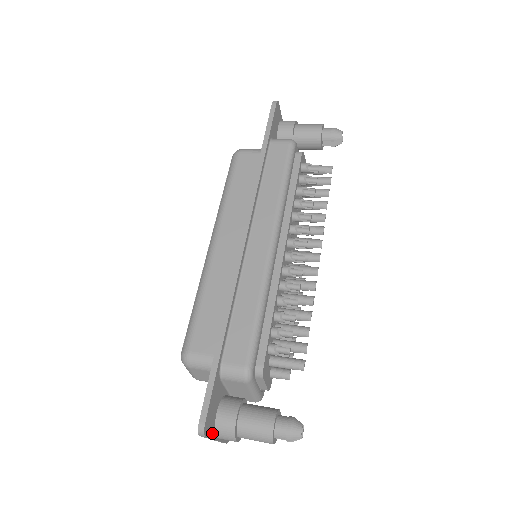
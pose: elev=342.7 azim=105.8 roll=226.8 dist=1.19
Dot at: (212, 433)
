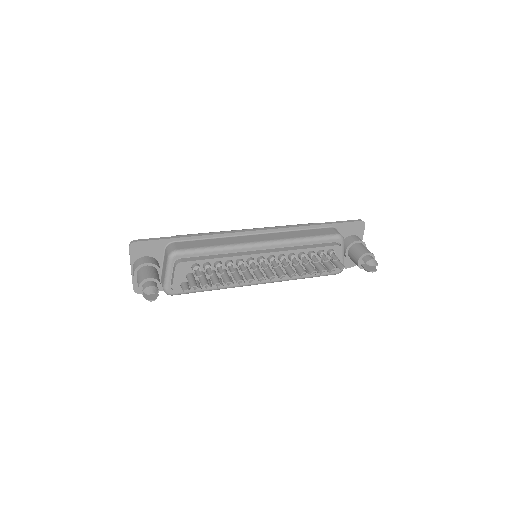
Dot at: (133, 258)
